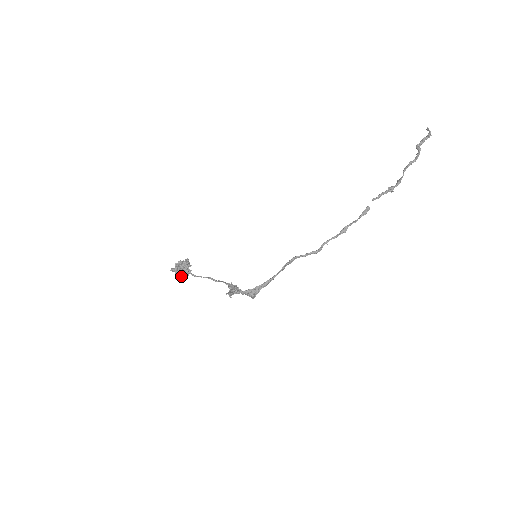
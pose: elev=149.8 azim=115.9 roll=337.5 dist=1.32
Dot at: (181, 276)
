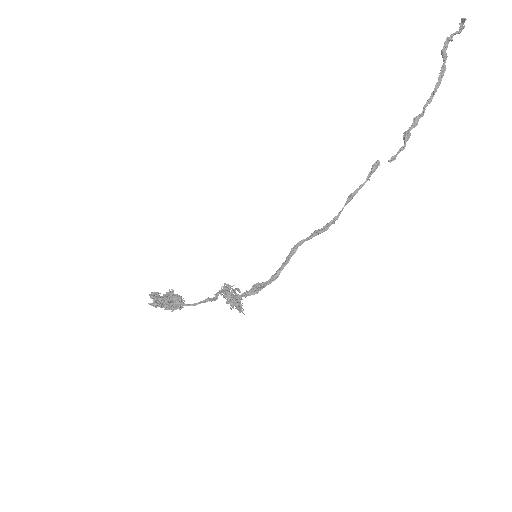
Dot at: occluded
